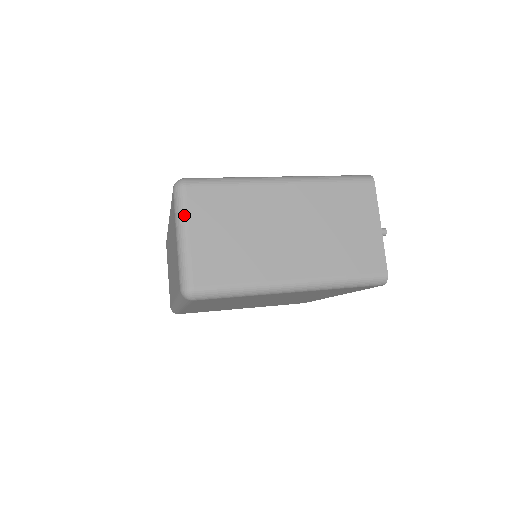
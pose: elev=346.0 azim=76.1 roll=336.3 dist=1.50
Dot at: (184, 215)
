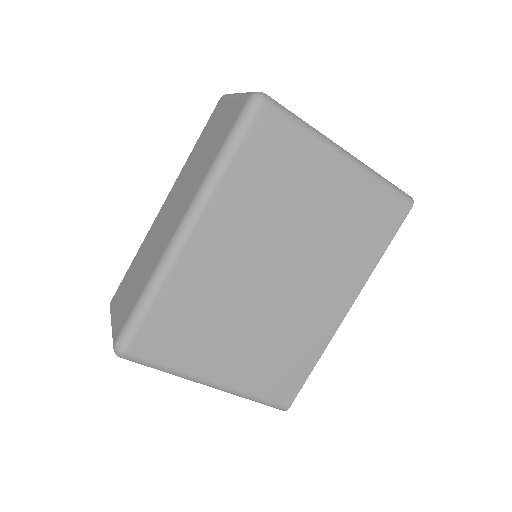
Dot at: occluded
